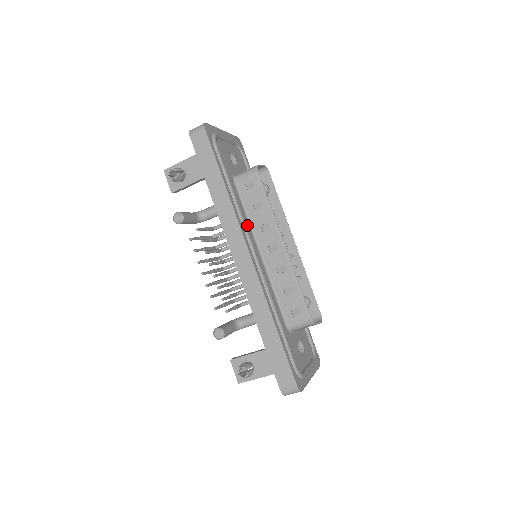
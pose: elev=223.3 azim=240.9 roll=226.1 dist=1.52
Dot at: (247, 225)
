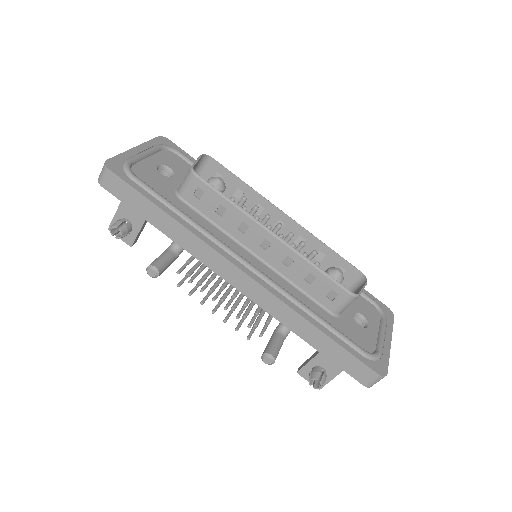
Dot at: (223, 238)
